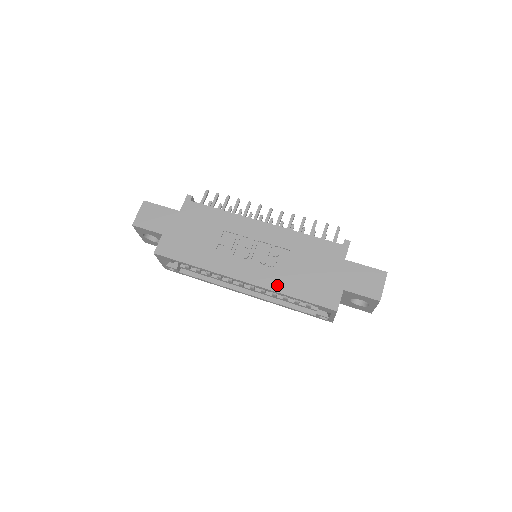
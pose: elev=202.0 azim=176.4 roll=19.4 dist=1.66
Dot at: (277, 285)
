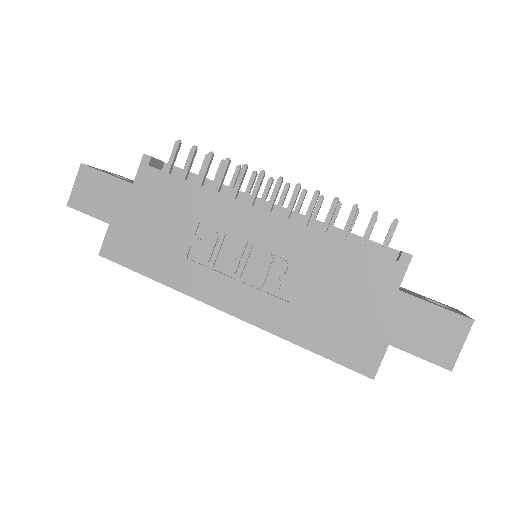
Dot at: (279, 325)
